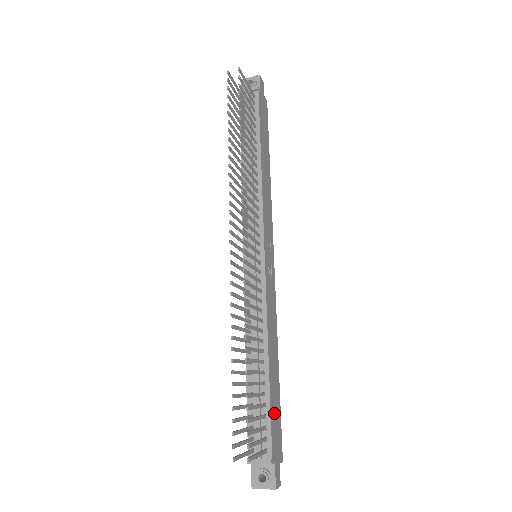
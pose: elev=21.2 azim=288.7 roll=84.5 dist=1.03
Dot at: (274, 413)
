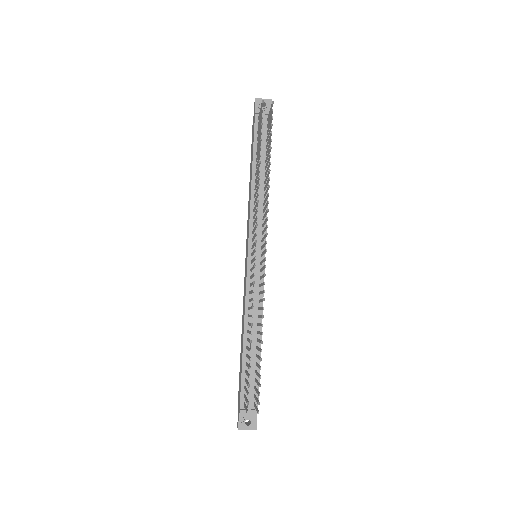
Dot at: occluded
